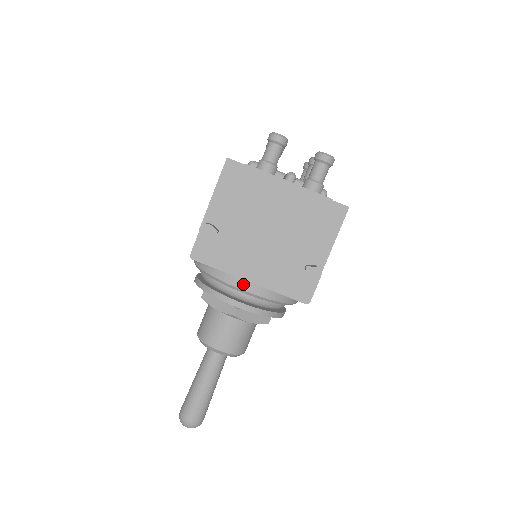
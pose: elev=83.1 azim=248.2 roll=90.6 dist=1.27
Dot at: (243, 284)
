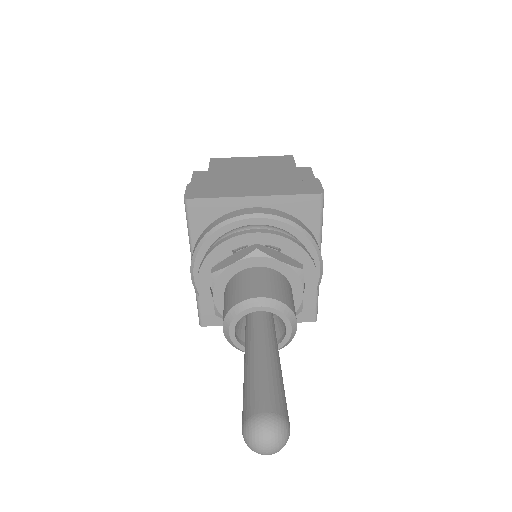
Dot at: (250, 211)
